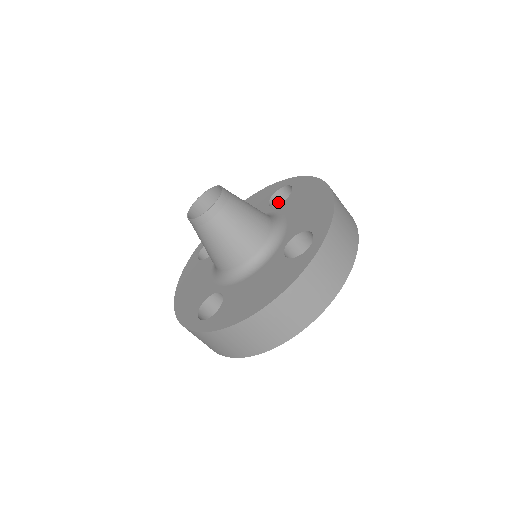
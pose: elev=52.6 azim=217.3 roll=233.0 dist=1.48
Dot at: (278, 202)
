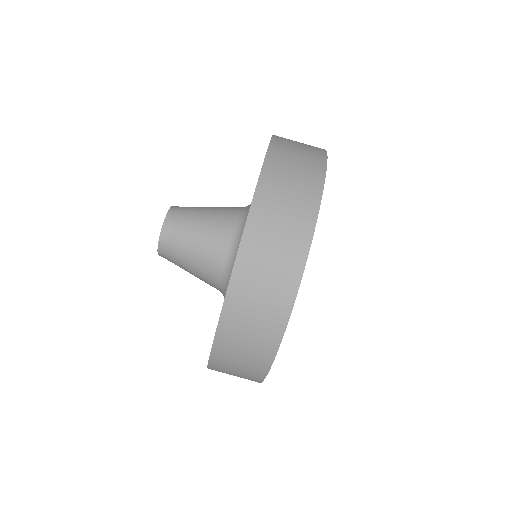
Dot at: occluded
